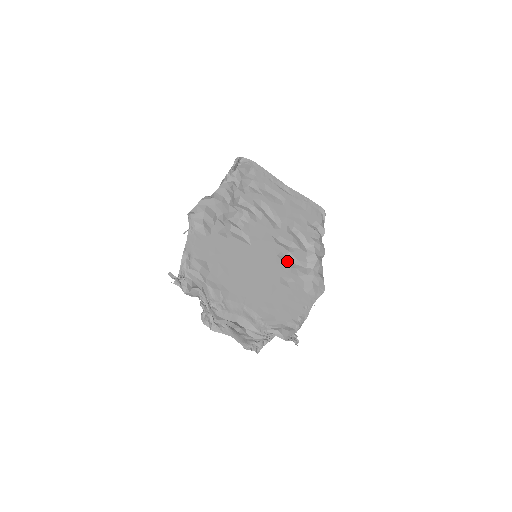
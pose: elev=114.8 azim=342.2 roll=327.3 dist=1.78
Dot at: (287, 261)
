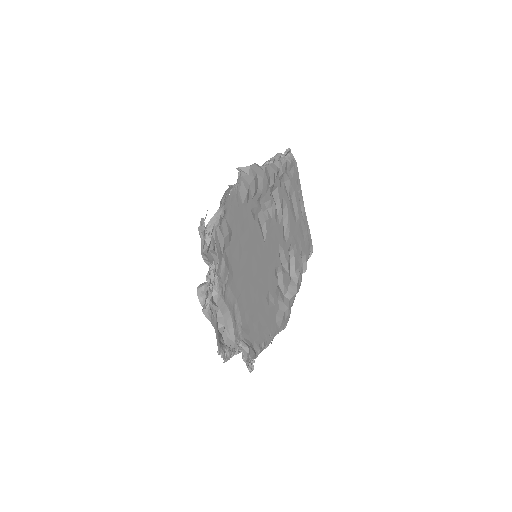
Dot at: occluded
